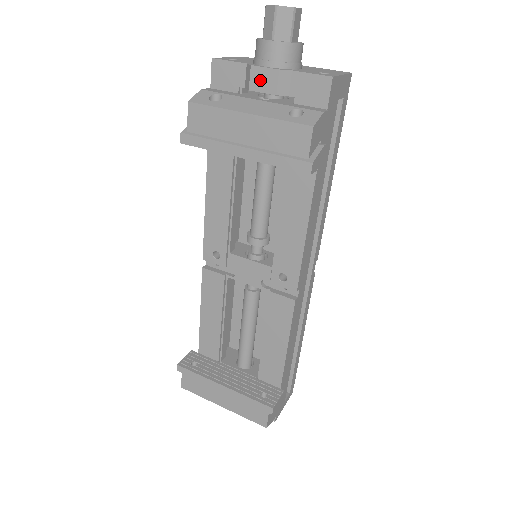
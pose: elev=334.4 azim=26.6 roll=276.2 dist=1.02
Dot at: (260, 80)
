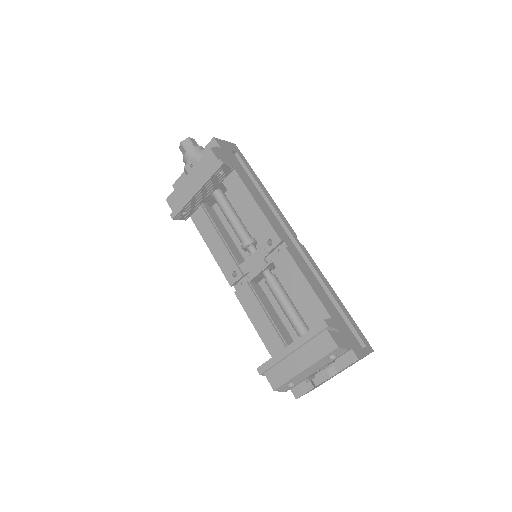
Dot at: (190, 167)
